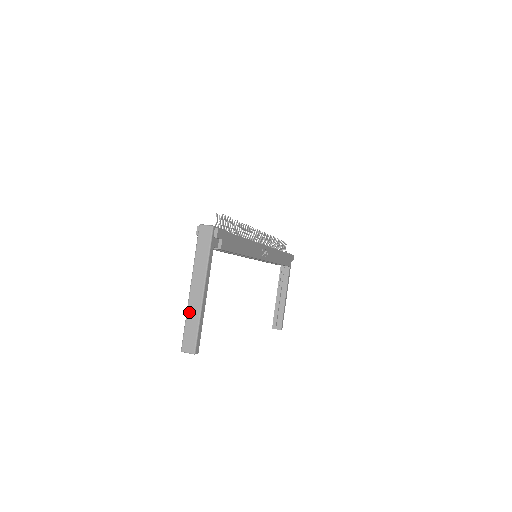
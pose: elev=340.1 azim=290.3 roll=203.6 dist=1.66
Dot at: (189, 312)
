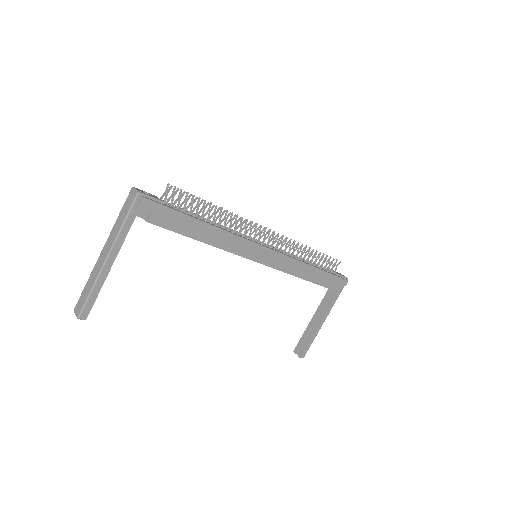
Dot at: (92, 274)
